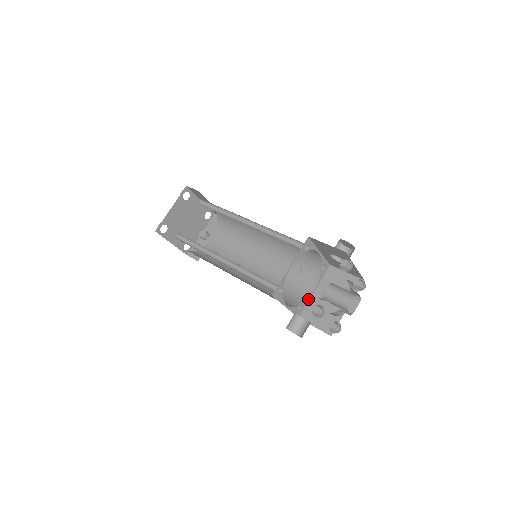
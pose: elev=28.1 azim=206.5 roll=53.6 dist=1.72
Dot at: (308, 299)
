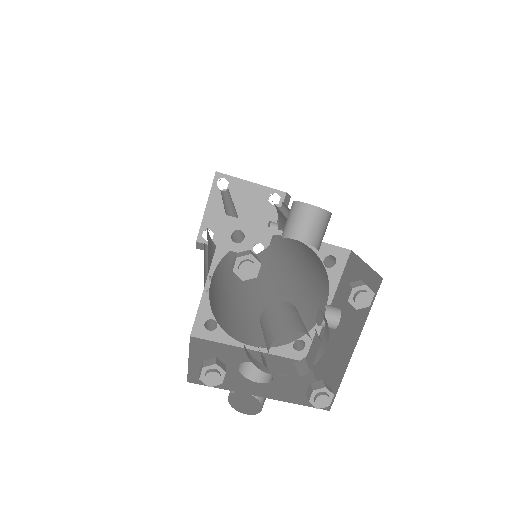
Dot at: (319, 326)
